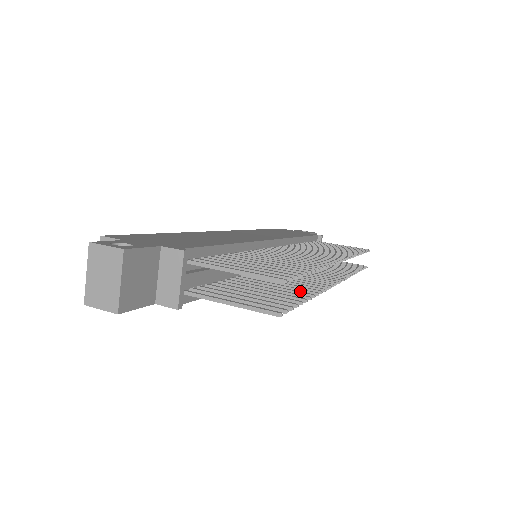
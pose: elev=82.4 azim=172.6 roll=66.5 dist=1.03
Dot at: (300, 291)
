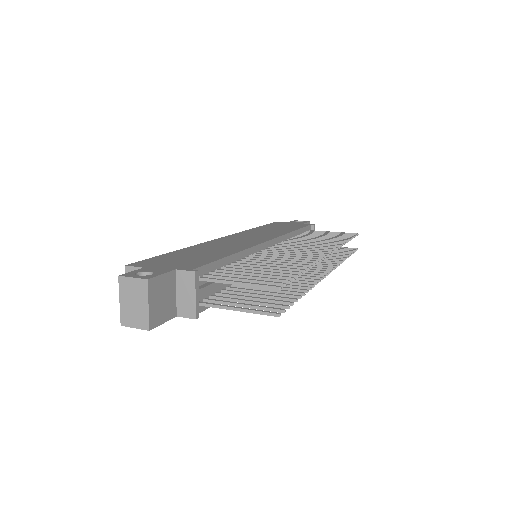
Dot at: (296, 287)
